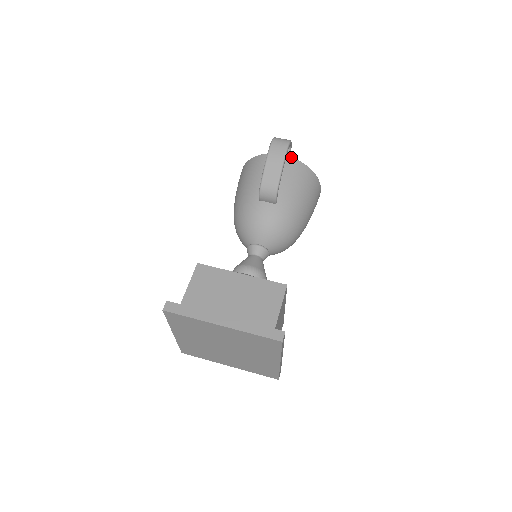
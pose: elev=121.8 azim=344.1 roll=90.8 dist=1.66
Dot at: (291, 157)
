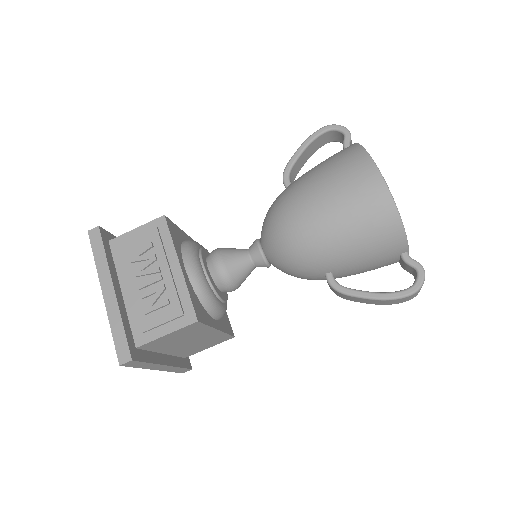
Dot at: occluded
